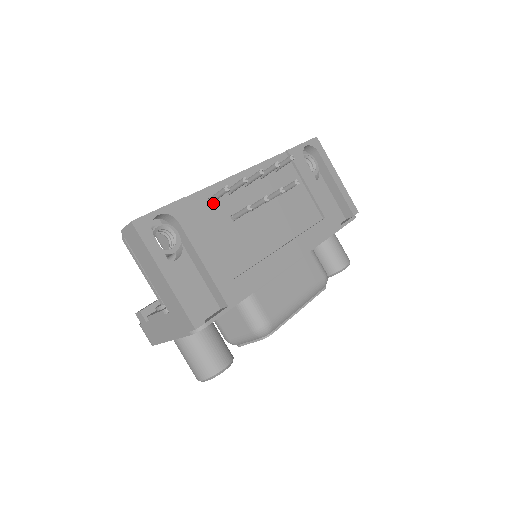
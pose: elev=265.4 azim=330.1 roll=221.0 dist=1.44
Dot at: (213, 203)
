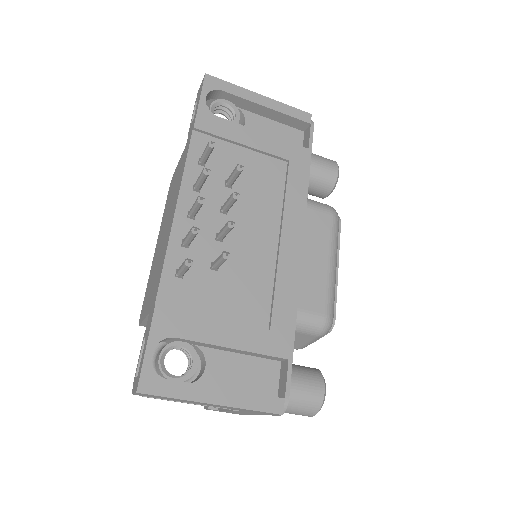
Dot at: (184, 276)
